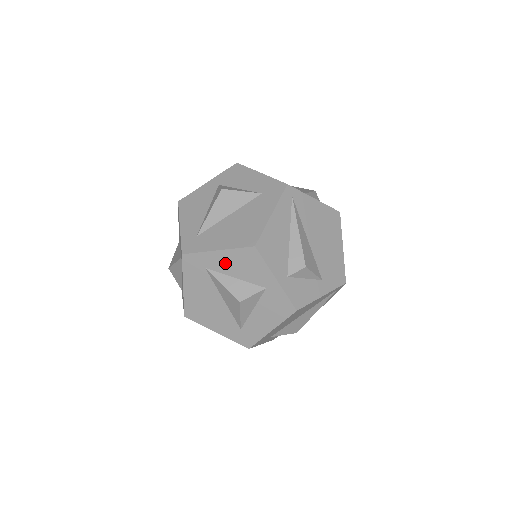
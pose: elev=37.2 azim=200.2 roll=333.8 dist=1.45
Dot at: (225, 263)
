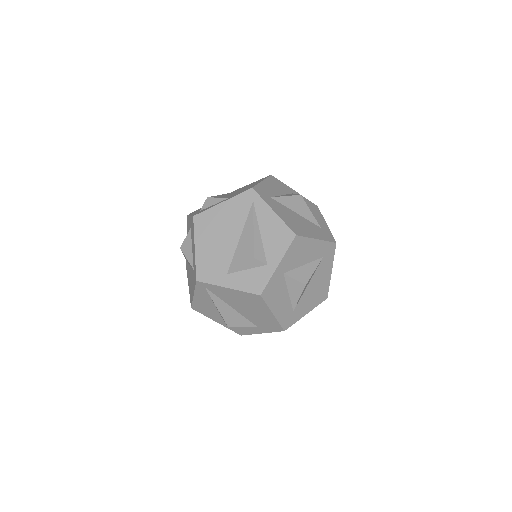
Dot at: occluded
